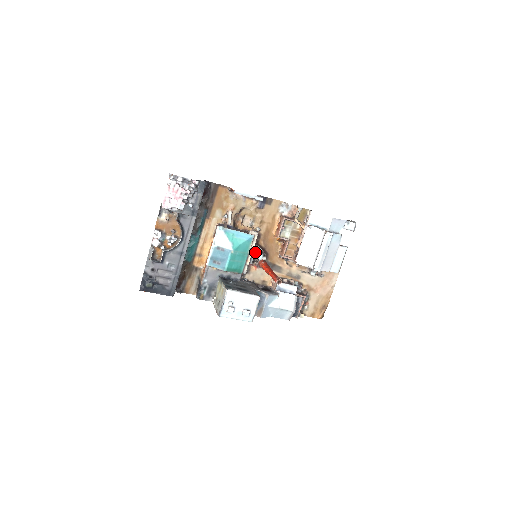
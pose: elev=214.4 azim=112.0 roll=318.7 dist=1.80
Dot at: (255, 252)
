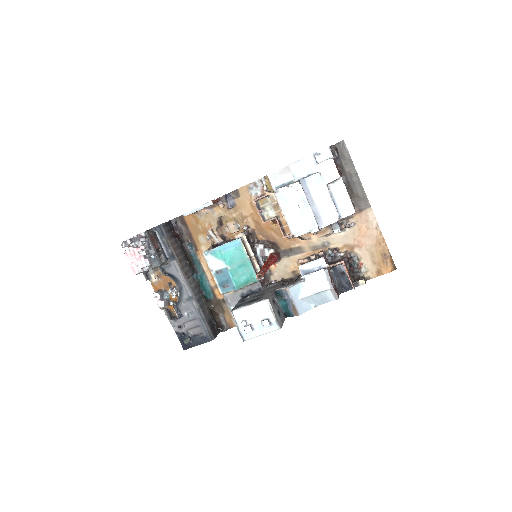
Dot at: (258, 251)
